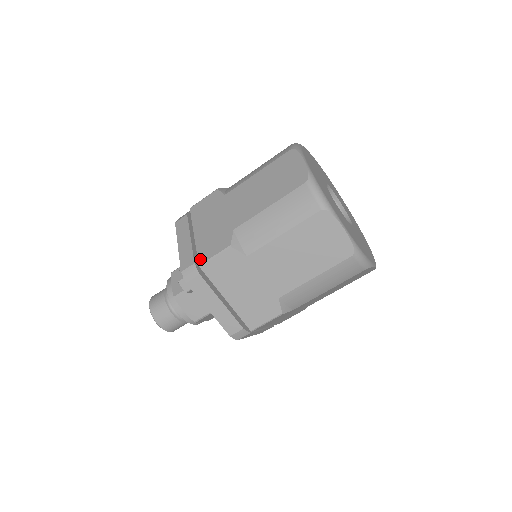
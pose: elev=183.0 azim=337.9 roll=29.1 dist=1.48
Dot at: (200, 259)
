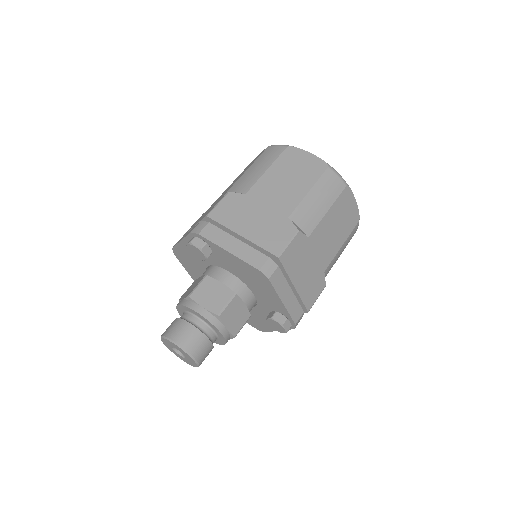
Dot at: (205, 216)
